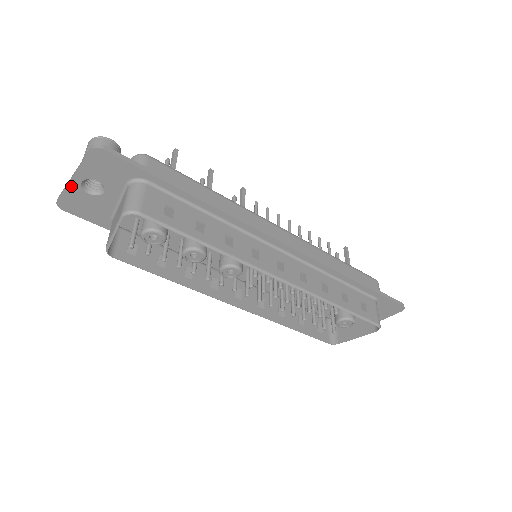
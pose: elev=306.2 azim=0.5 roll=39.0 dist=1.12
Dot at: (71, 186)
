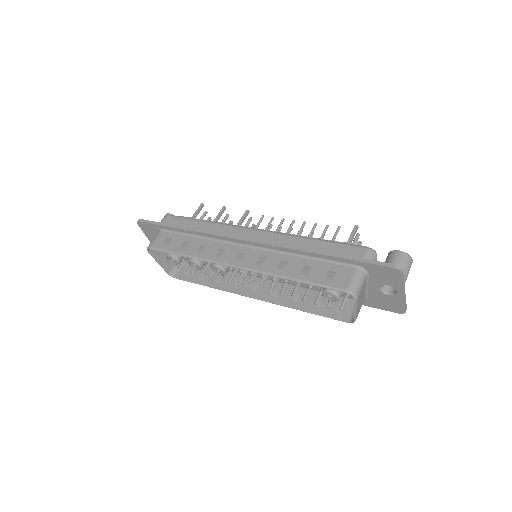
Dot at: occluded
